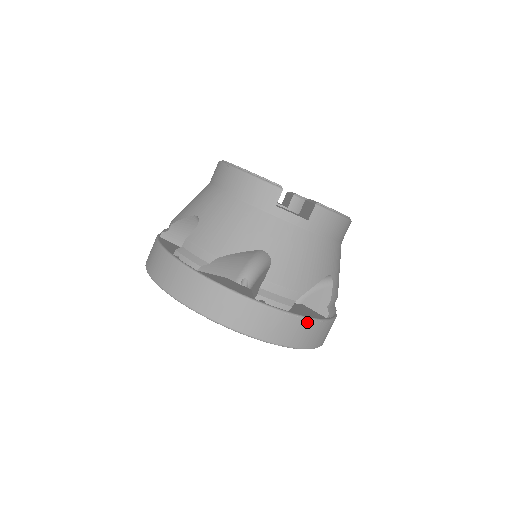
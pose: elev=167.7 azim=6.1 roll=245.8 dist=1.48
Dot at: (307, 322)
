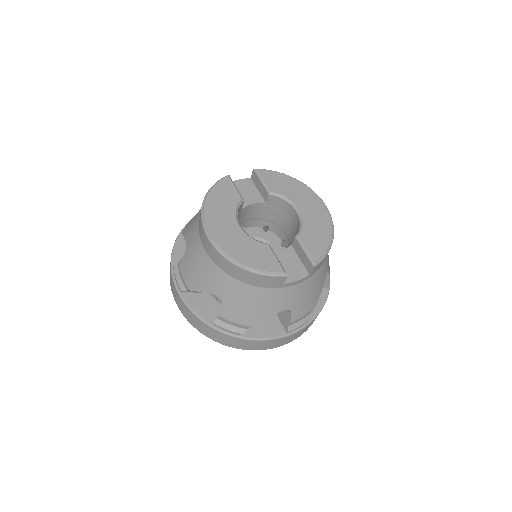
Dot at: occluded
